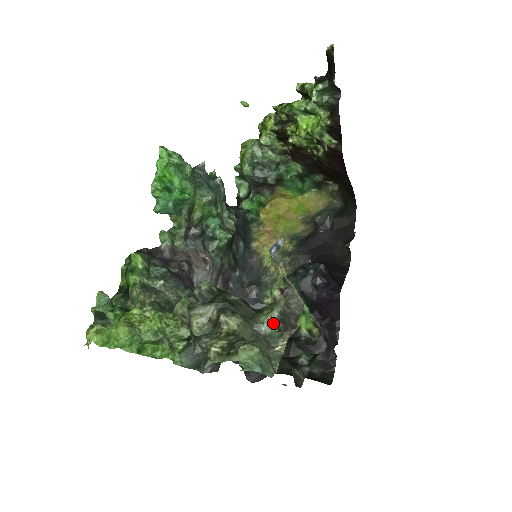
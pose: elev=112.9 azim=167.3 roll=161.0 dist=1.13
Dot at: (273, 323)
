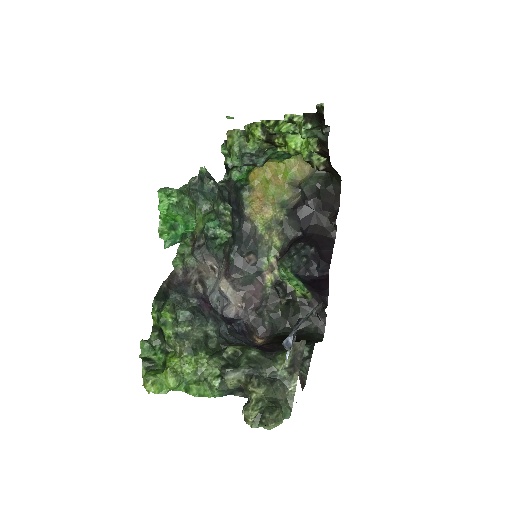
Dot at: (286, 370)
